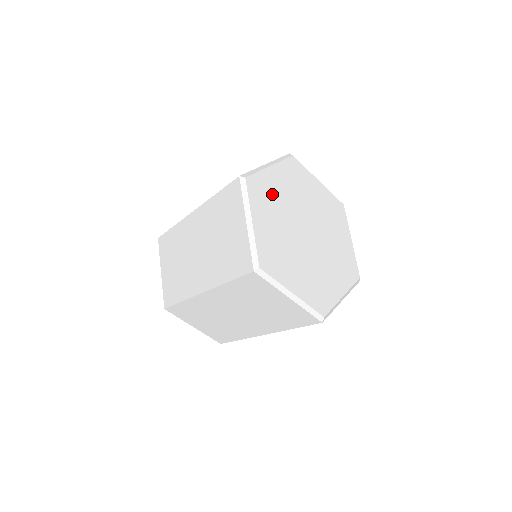
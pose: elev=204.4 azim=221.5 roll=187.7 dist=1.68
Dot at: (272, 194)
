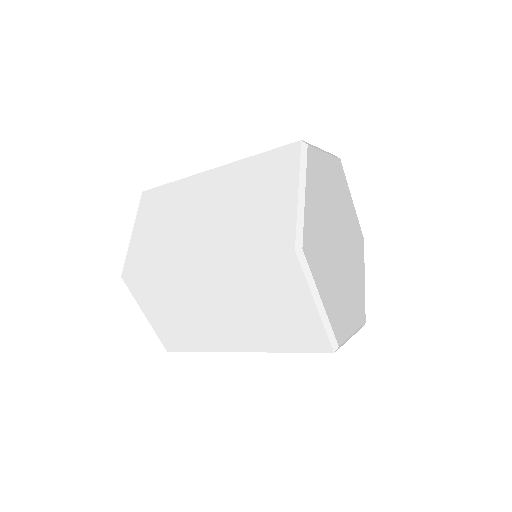
Dot at: (317, 236)
